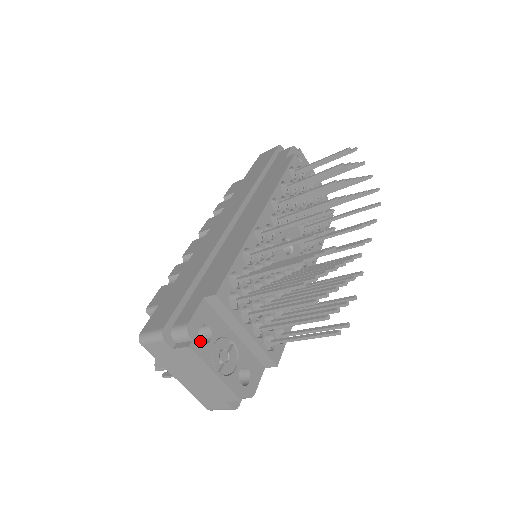
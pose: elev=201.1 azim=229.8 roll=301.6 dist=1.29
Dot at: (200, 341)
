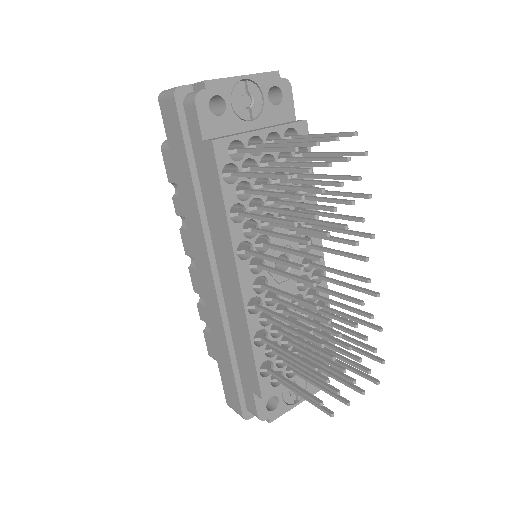
Dot at: (273, 411)
